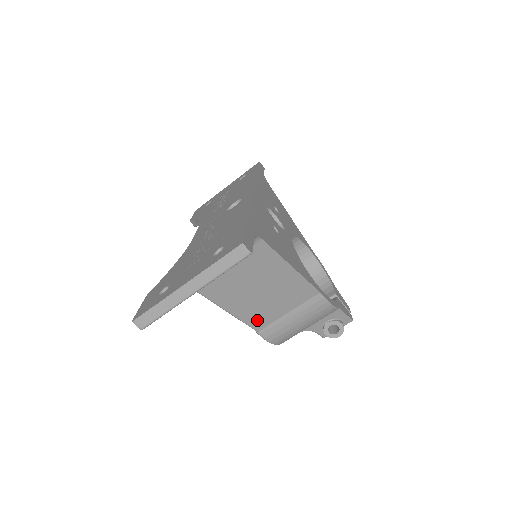
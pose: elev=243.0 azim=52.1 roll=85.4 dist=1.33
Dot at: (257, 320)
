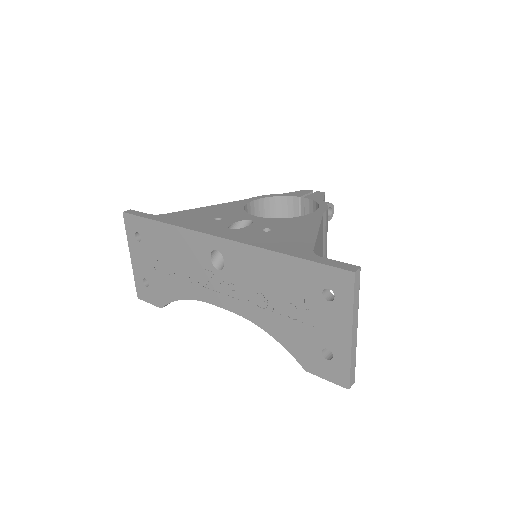
Dot at: occluded
